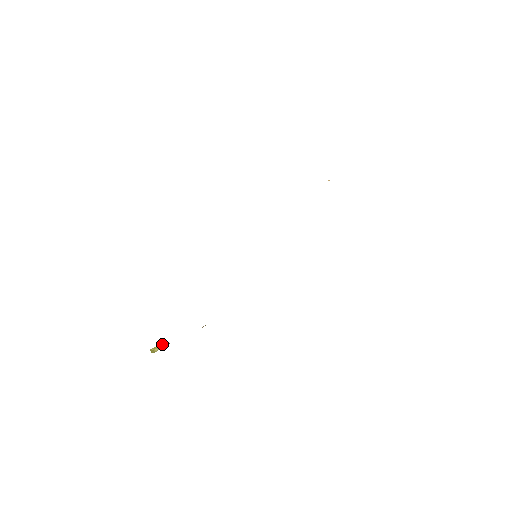
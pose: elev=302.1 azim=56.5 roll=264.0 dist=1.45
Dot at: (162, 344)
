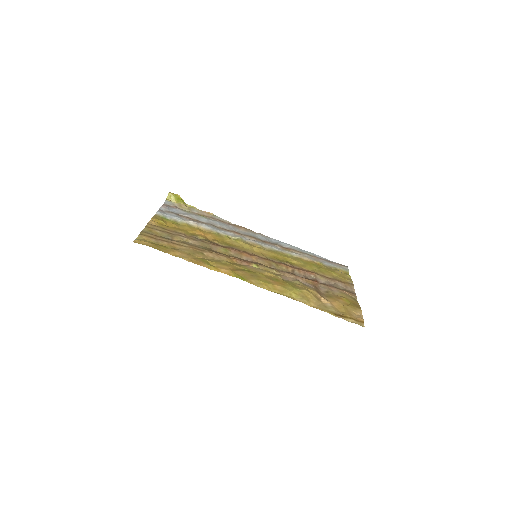
Dot at: (179, 197)
